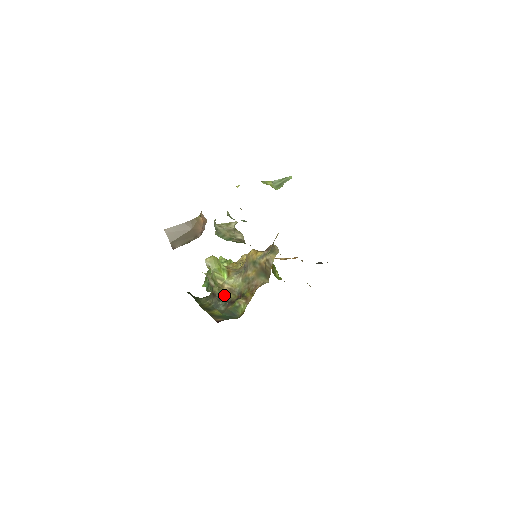
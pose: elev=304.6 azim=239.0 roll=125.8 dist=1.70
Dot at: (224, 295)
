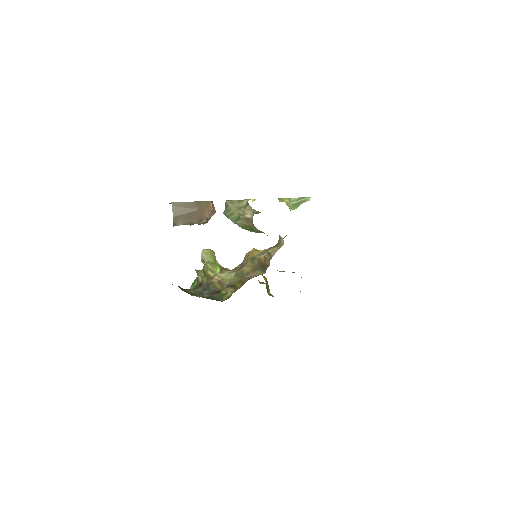
Dot at: (212, 285)
